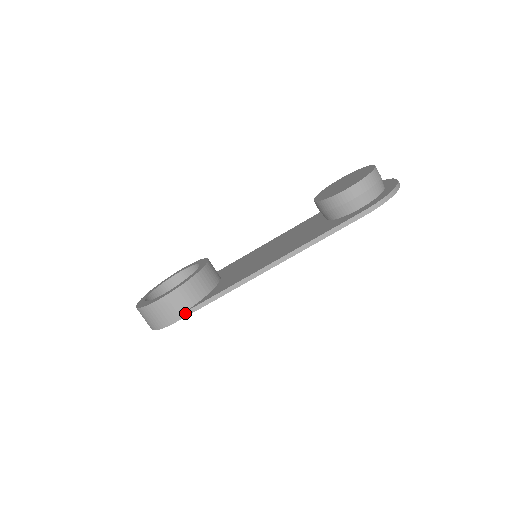
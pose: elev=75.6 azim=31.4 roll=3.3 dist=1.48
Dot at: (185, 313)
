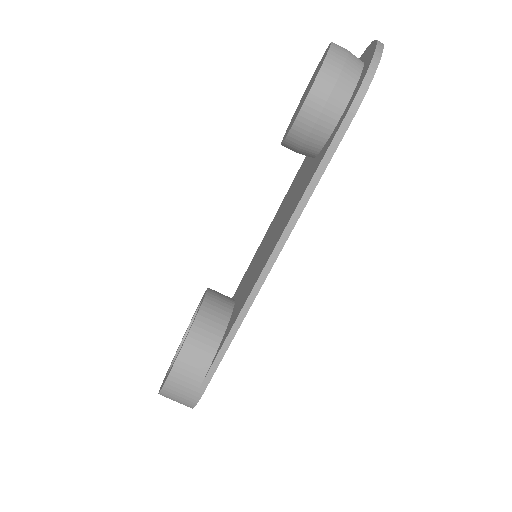
Dot at: (206, 377)
